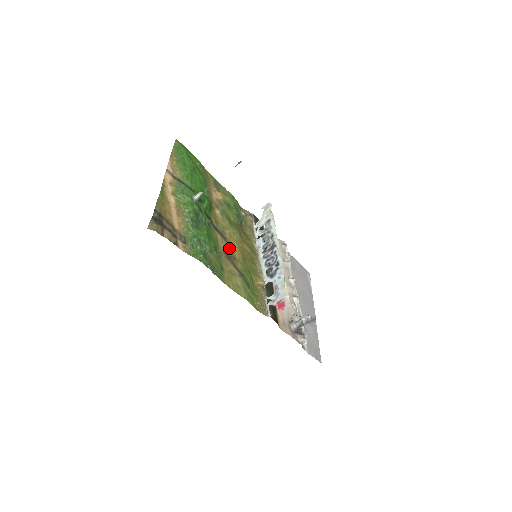
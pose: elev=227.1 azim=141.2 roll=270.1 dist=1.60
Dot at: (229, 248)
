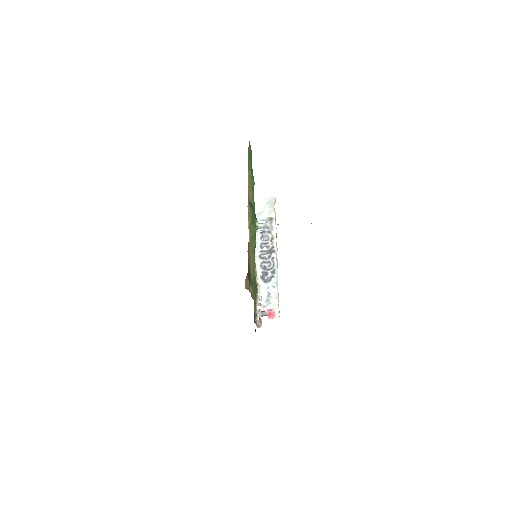
Dot at: occluded
